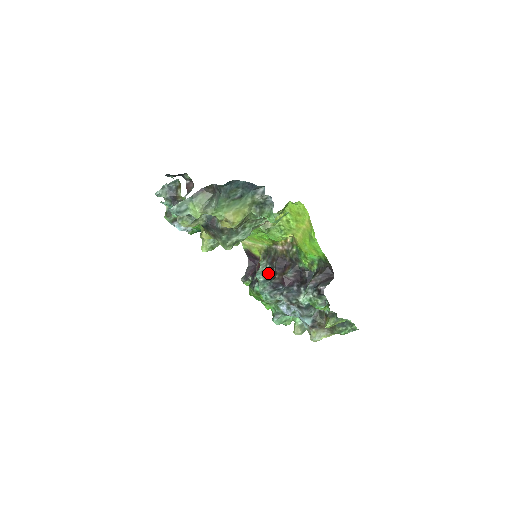
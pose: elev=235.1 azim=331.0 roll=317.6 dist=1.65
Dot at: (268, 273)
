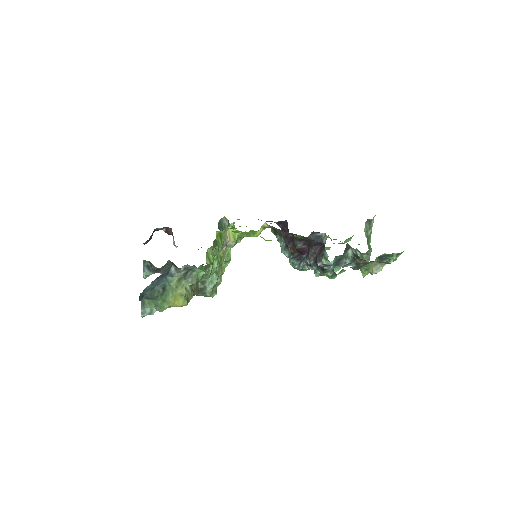
Dot at: (286, 247)
